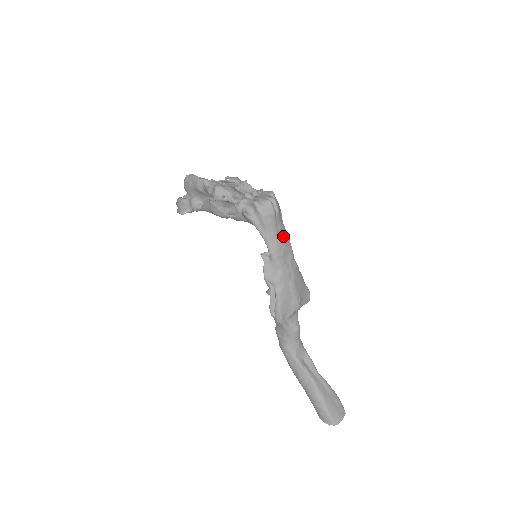
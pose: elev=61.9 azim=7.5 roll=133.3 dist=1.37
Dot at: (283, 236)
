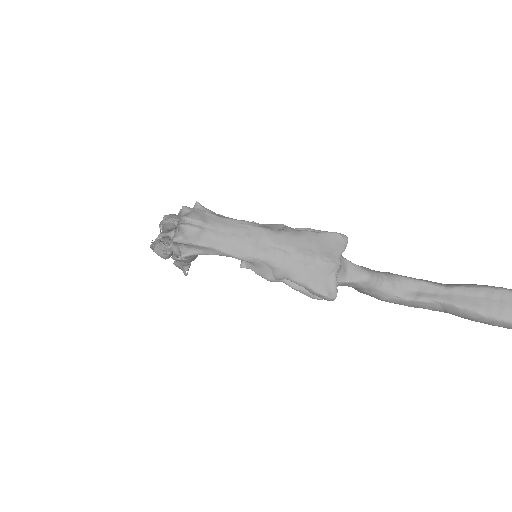
Dot at: (236, 231)
